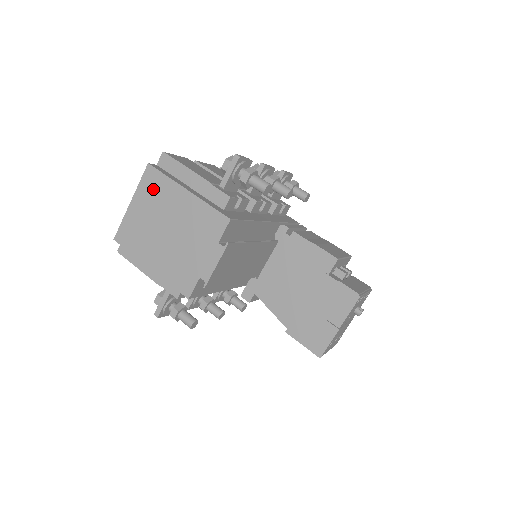
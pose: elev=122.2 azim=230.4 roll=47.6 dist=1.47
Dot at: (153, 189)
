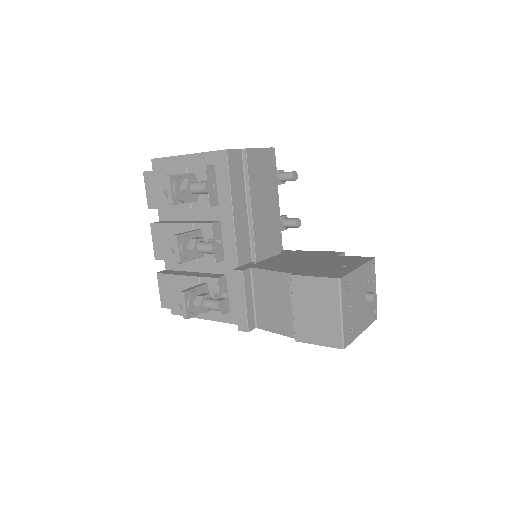
Dot at: occluded
